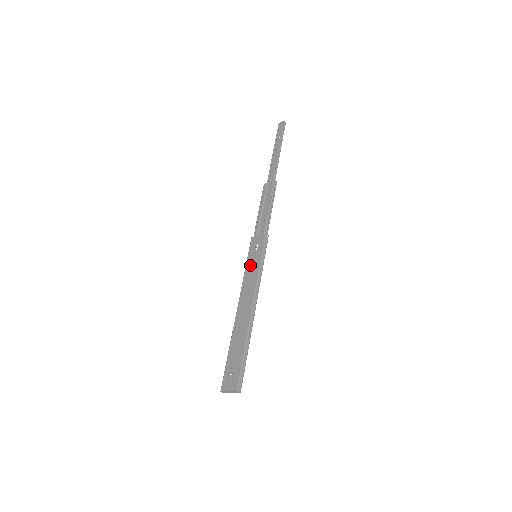
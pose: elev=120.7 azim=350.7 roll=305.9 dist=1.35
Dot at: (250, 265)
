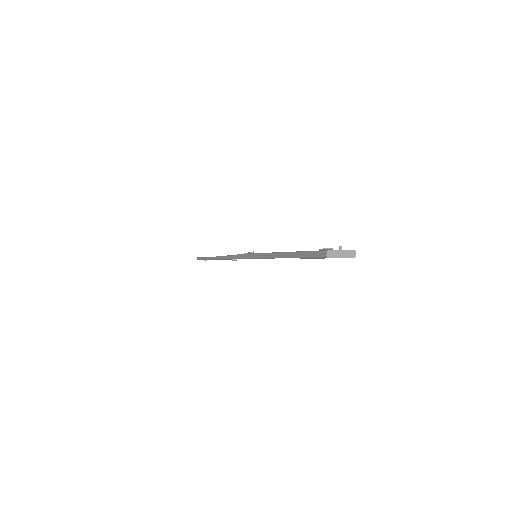
Dot at: occluded
